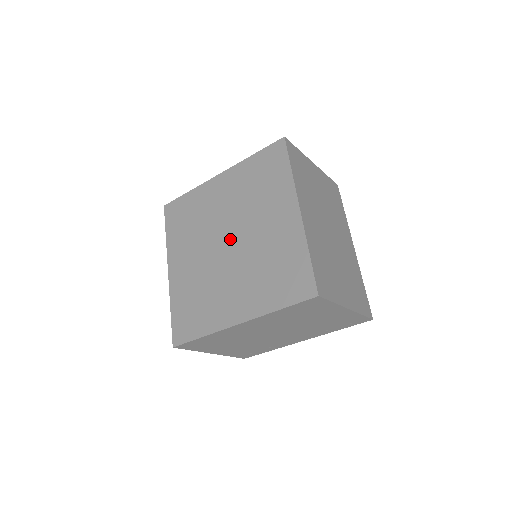
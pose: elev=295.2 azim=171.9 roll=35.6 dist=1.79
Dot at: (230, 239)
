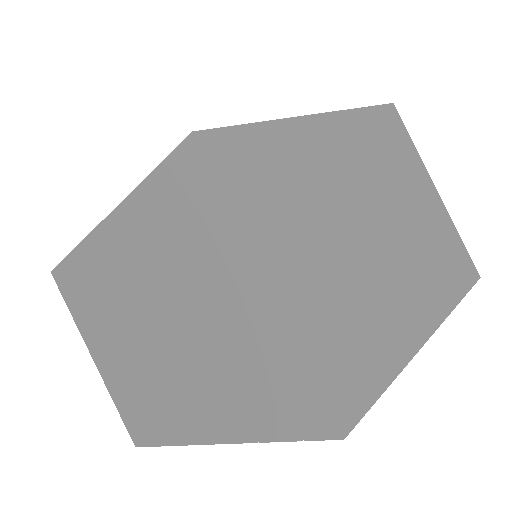
Dot at: occluded
